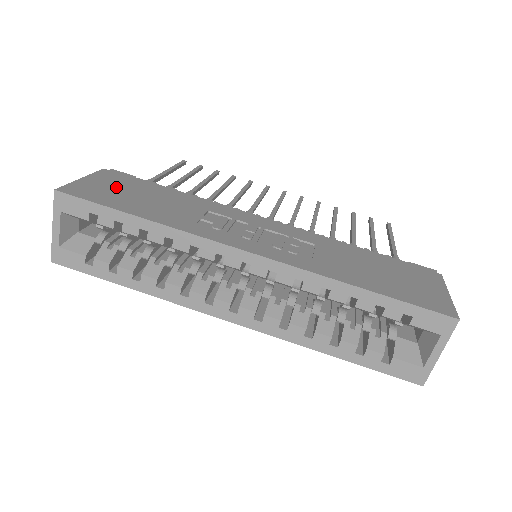
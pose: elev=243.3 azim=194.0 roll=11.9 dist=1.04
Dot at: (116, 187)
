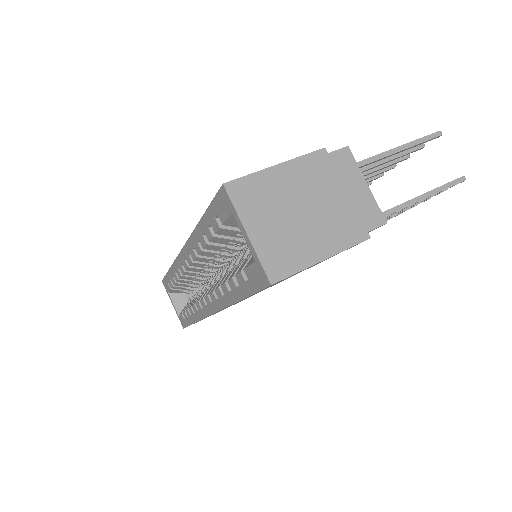
Dot at: occluded
